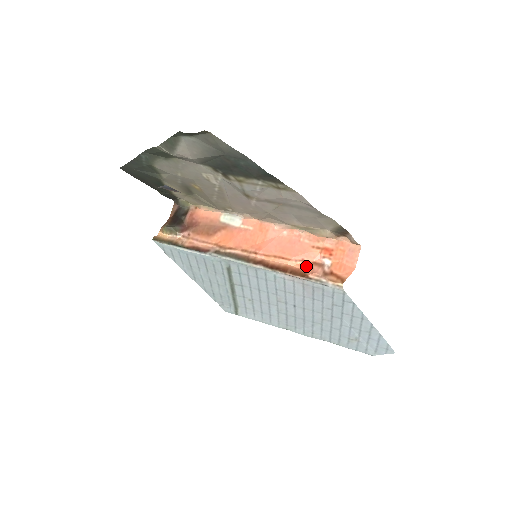
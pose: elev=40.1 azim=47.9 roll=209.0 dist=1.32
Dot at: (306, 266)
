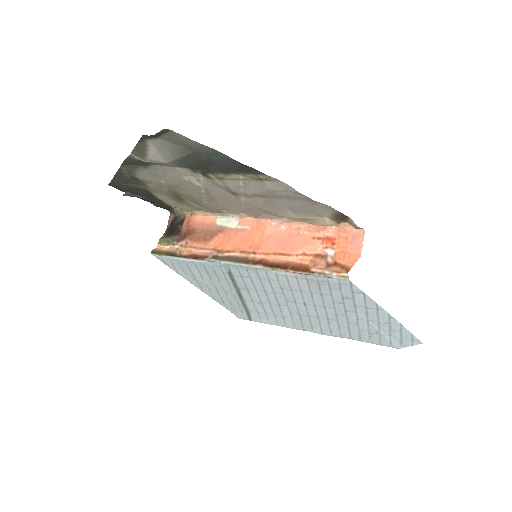
Dot at: (308, 260)
